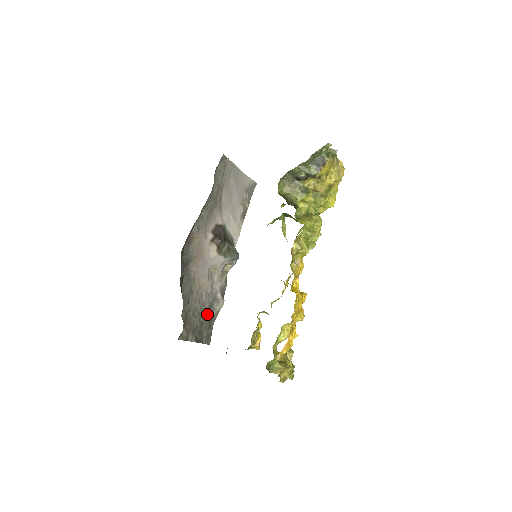
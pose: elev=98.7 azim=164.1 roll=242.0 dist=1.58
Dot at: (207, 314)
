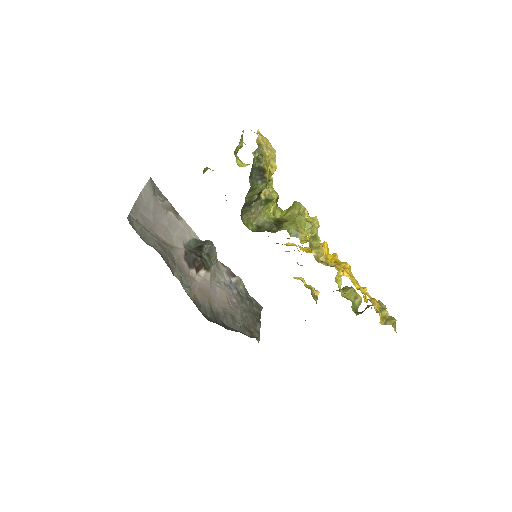
Dot at: (244, 301)
